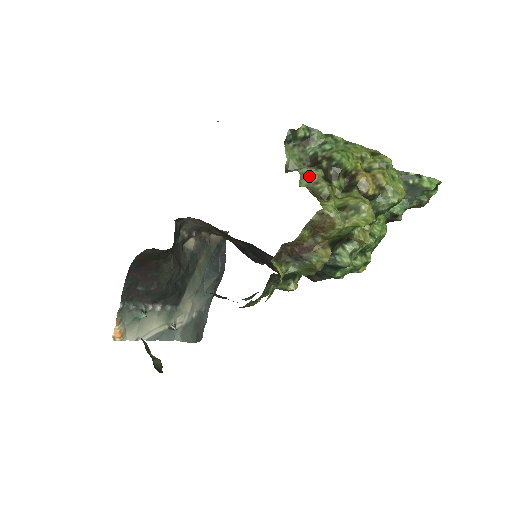
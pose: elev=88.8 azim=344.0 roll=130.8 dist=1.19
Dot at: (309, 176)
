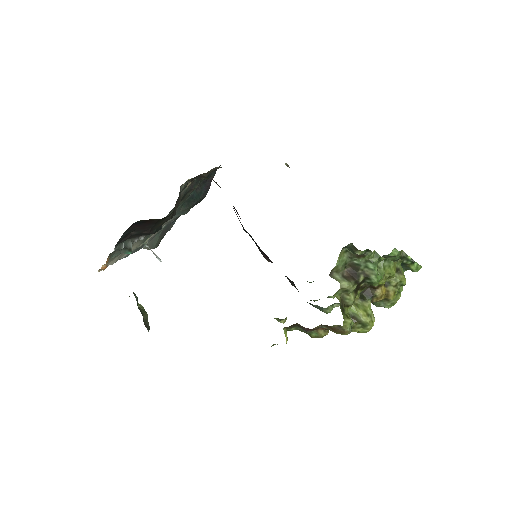
Dot at: (346, 290)
